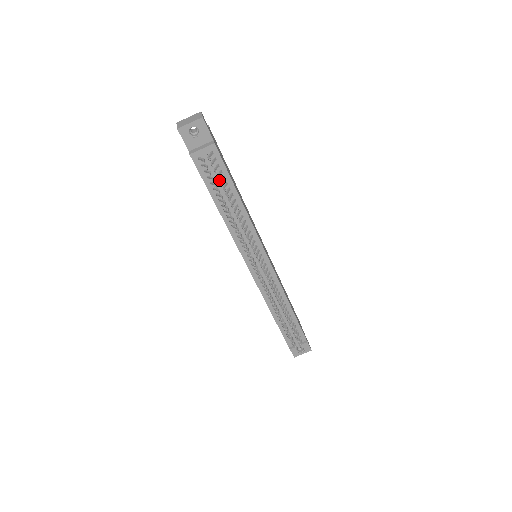
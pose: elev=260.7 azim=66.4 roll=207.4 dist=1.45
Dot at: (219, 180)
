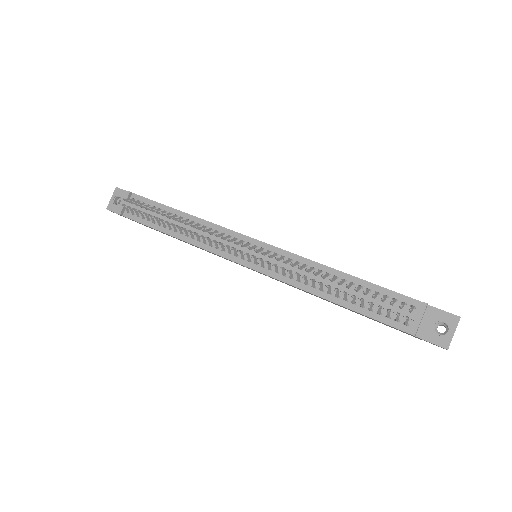
Dot at: (150, 211)
